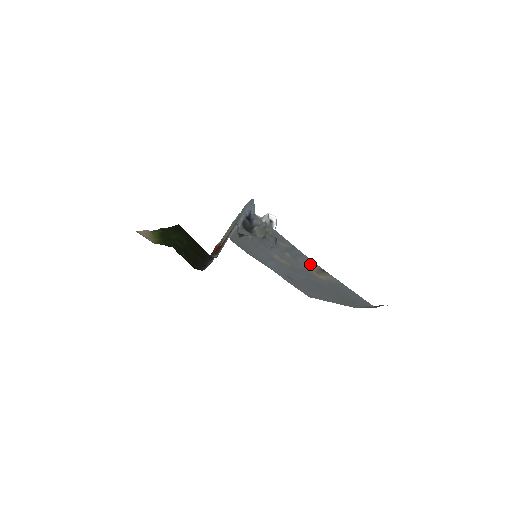
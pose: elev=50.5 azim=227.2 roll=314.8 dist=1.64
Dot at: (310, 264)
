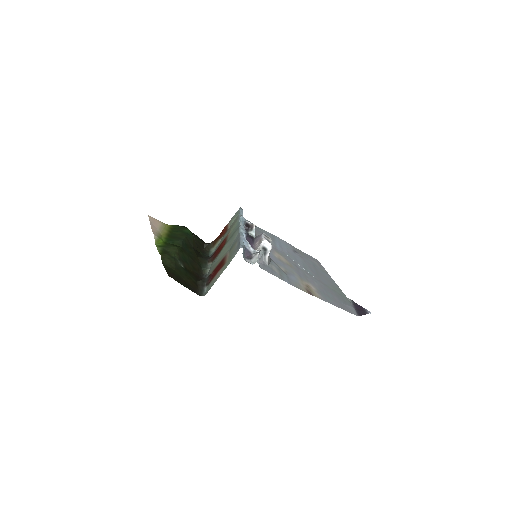
Dot at: (299, 284)
